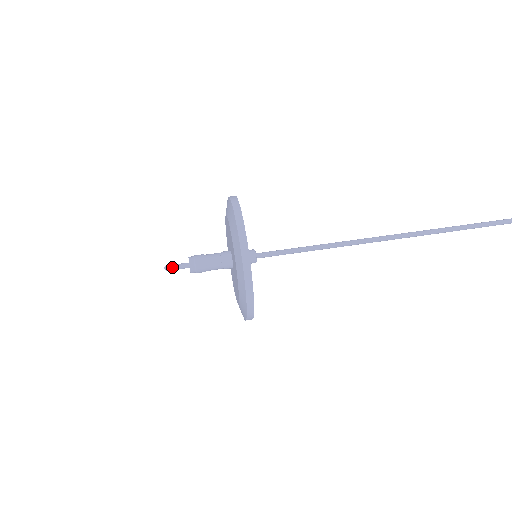
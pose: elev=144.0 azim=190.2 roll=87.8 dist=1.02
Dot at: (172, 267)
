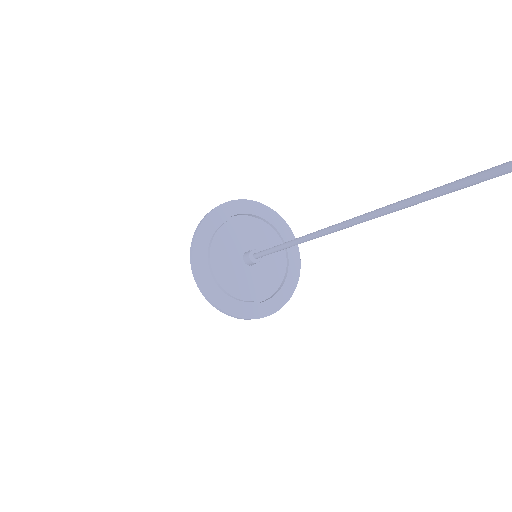
Dot at: occluded
